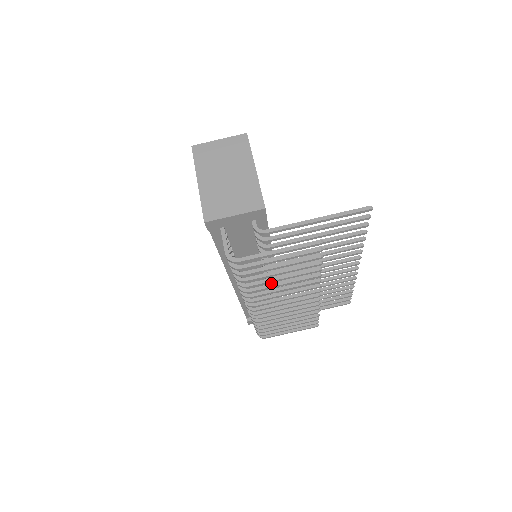
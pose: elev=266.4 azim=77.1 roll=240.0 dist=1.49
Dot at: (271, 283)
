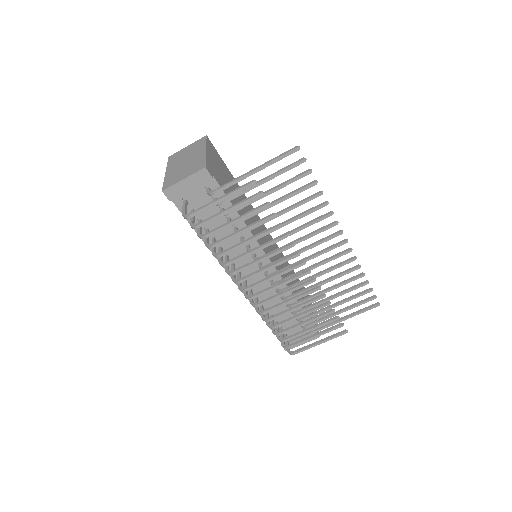
Dot at: occluded
